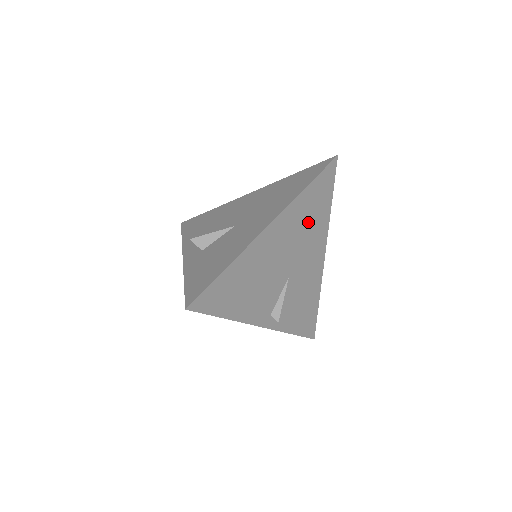
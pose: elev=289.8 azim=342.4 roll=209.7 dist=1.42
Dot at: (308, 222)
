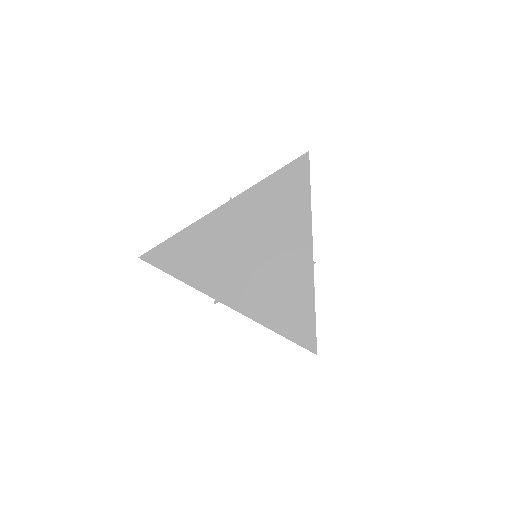
Dot at: occluded
